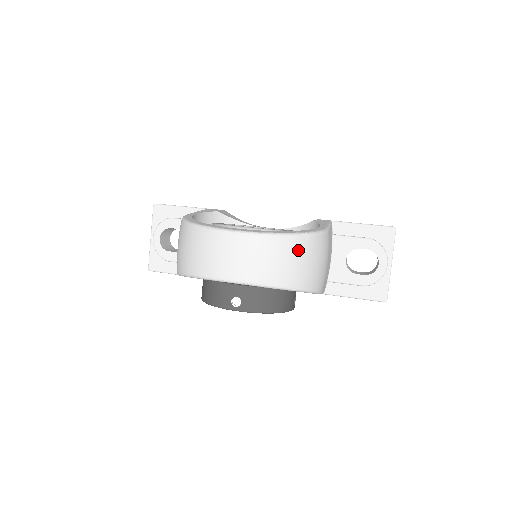
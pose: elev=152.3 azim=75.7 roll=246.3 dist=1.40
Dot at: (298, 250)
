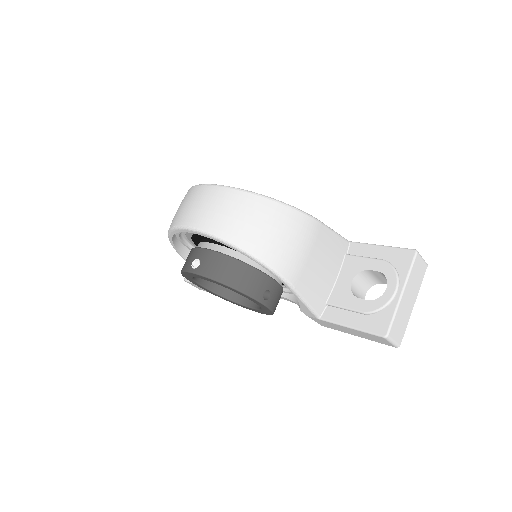
Dot at: (259, 210)
